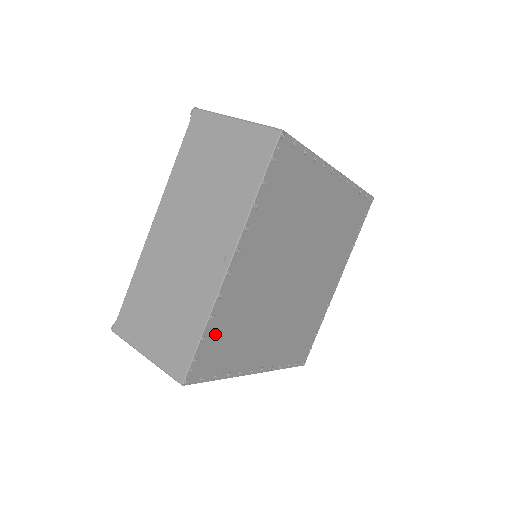
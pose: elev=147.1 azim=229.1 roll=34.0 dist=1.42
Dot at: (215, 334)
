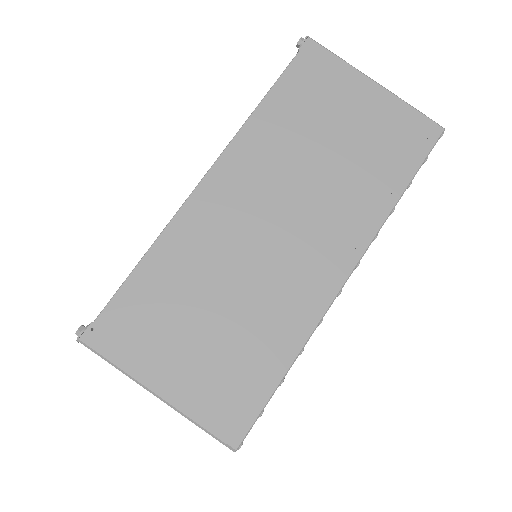
Dot at: occluded
